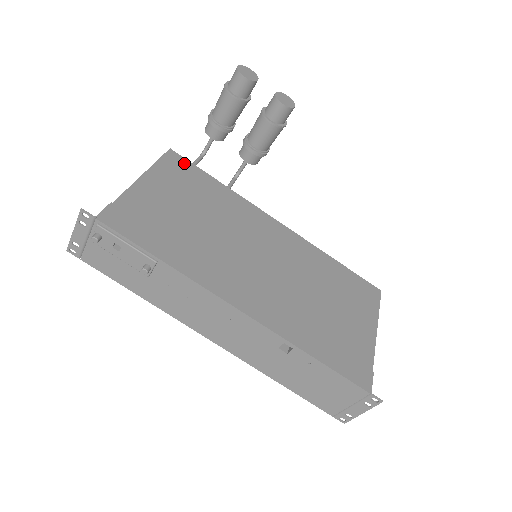
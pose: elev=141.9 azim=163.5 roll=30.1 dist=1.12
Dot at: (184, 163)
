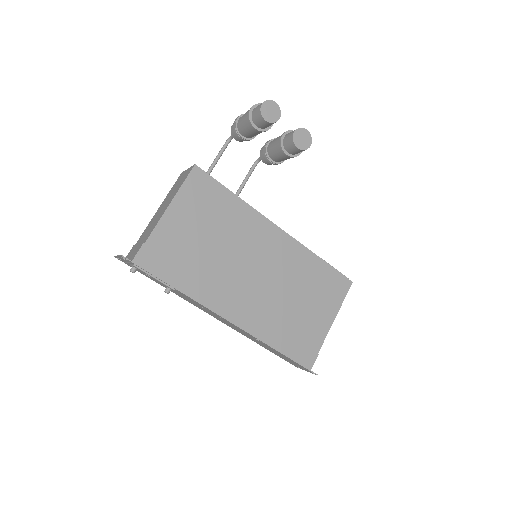
Dot at: (206, 180)
